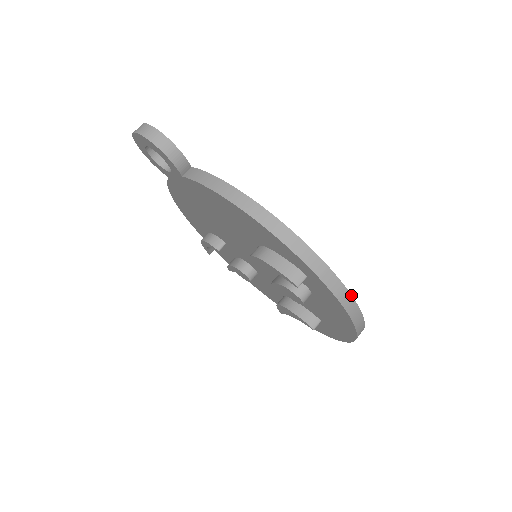
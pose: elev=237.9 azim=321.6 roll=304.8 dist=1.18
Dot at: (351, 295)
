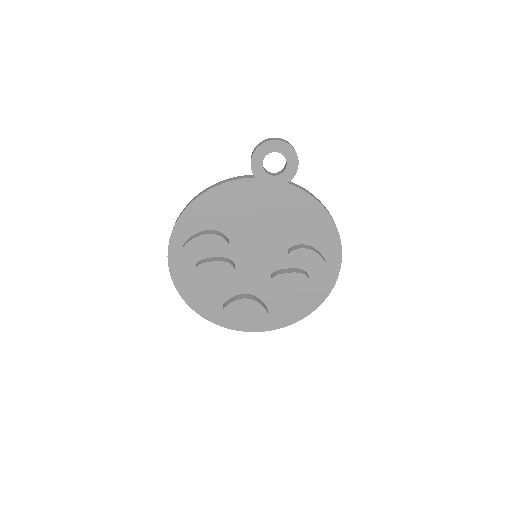
Dot at: occluded
